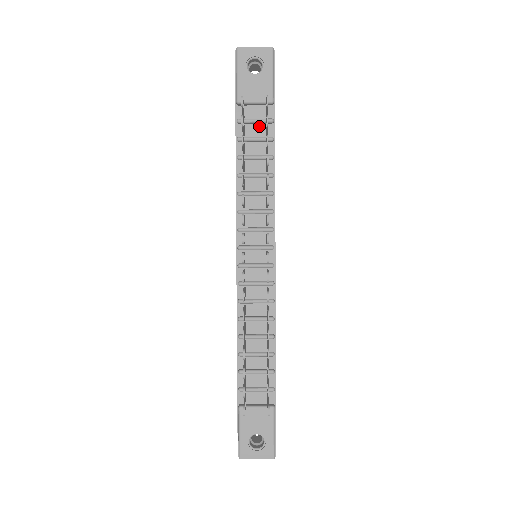
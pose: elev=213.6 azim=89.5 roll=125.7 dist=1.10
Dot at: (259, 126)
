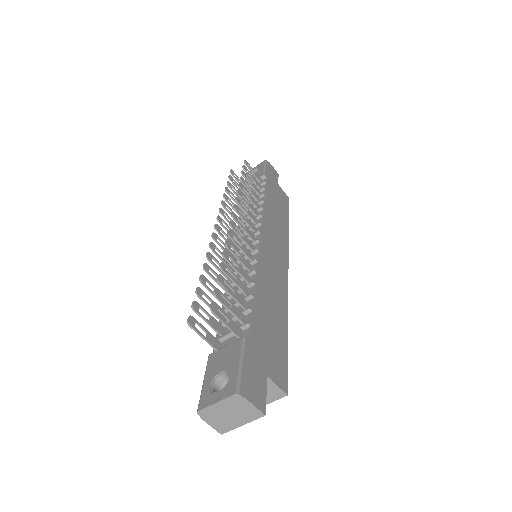
Dot at: occluded
